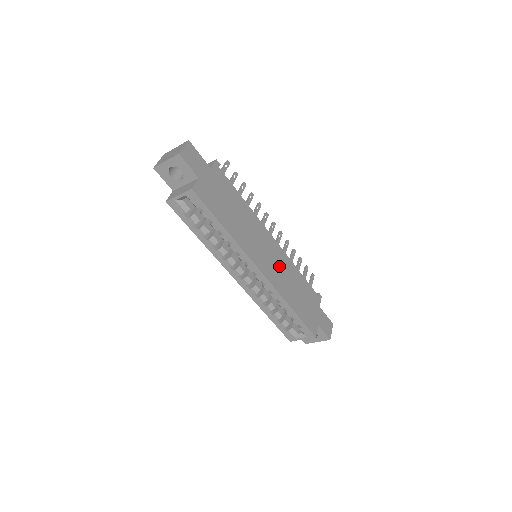
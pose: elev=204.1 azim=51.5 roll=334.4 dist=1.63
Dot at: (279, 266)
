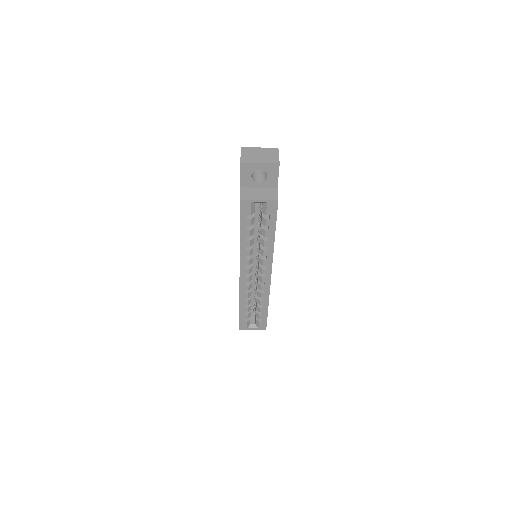
Dot at: occluded
